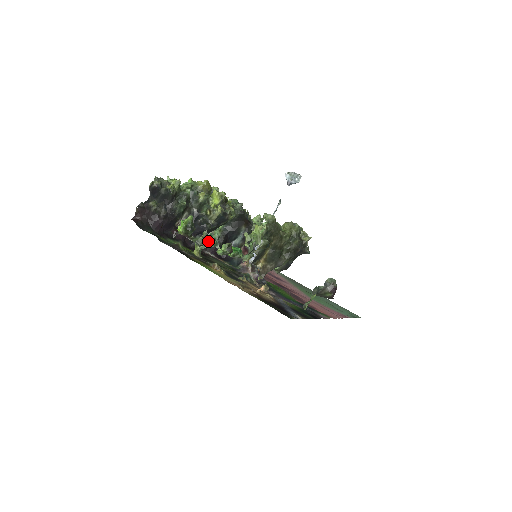
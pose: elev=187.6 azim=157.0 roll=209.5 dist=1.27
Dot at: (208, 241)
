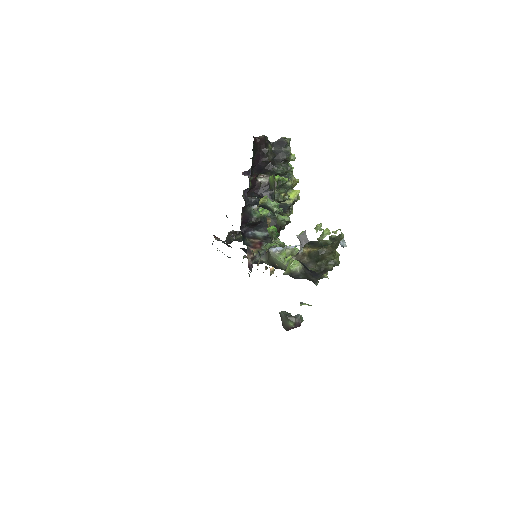
Dot at: (275, 205)
